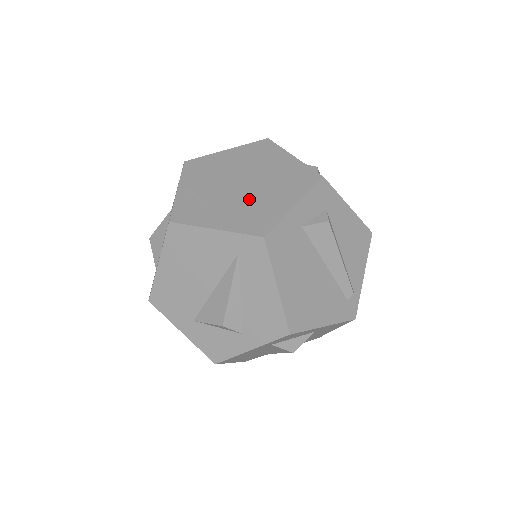
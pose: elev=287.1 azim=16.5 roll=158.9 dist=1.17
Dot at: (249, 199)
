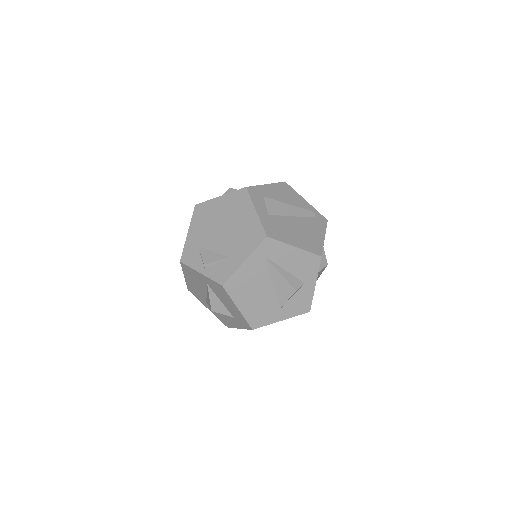
Dot at: (235, 234)
